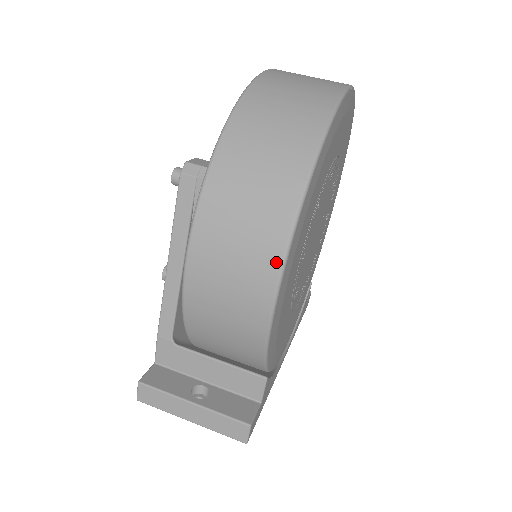
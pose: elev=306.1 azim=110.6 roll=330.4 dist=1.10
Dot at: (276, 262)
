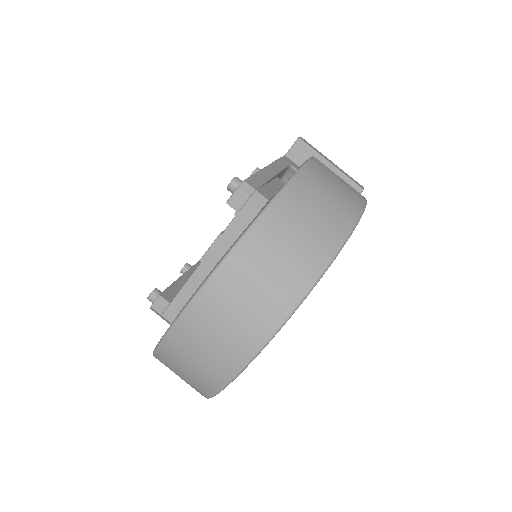
Dot at: occluded
